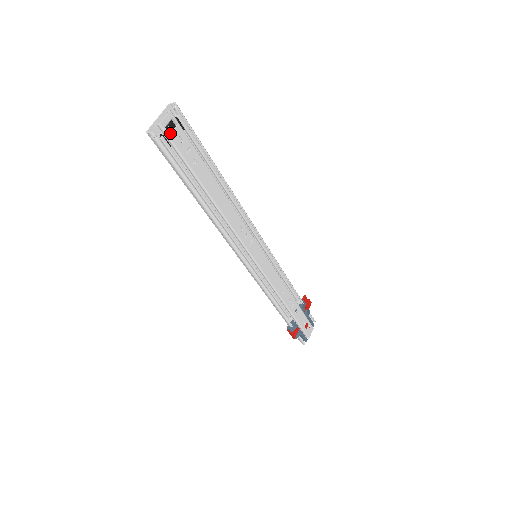
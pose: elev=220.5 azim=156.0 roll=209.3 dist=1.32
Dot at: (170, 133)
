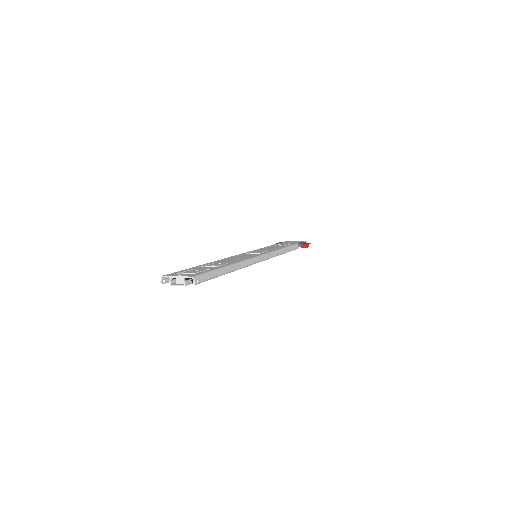
Dot at: occluded
